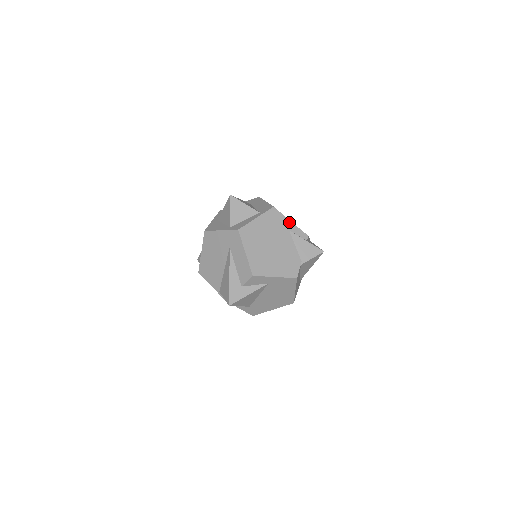
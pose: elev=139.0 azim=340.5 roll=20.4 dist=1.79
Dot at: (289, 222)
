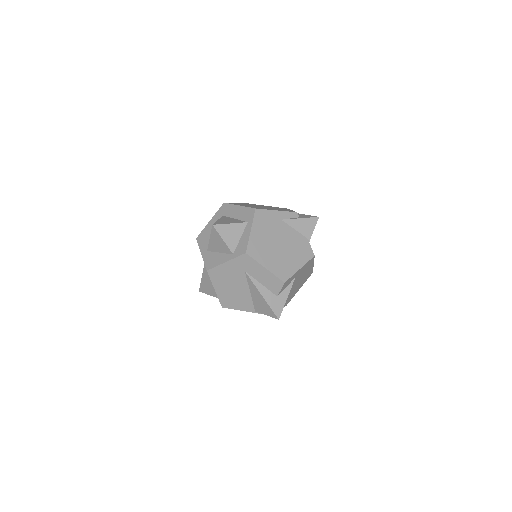
Dot at: (276, 212)
